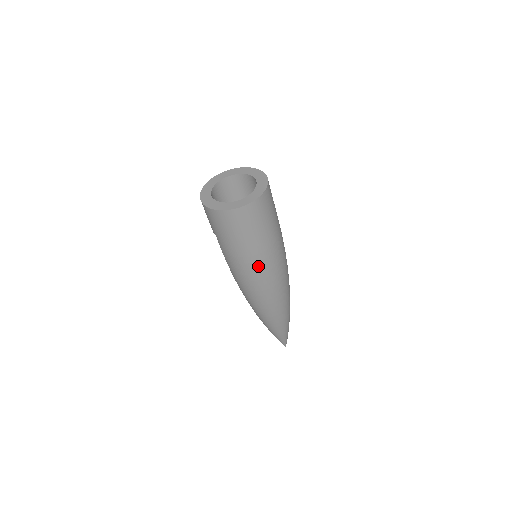
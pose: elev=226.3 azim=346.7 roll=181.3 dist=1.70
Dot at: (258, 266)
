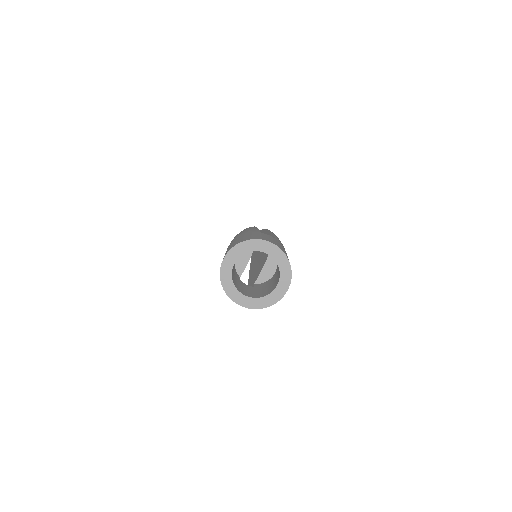
Dot at: occluded
